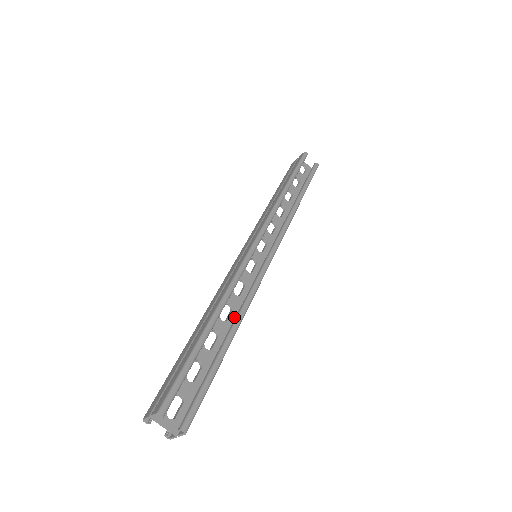
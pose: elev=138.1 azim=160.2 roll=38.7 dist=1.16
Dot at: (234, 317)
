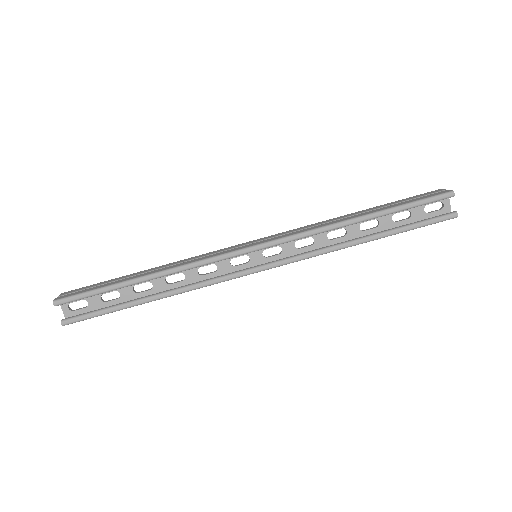
Dot at: (179, 286)
